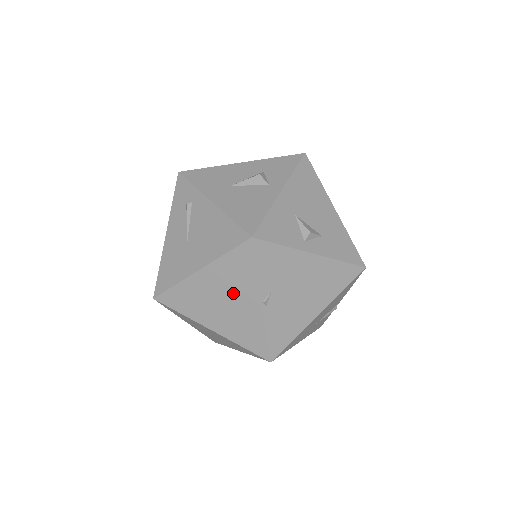
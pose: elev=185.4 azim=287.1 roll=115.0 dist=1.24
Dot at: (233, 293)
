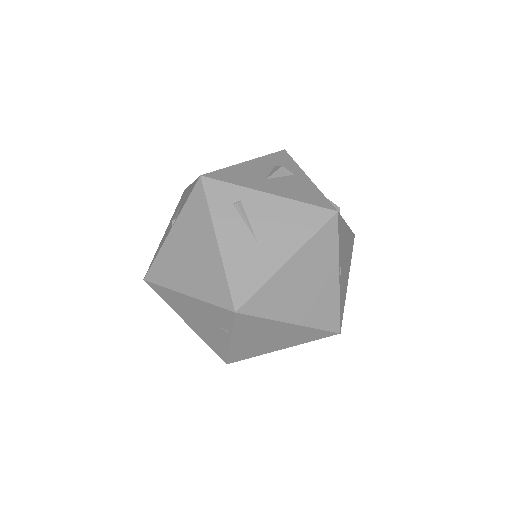
Dot at: (317, 274)
